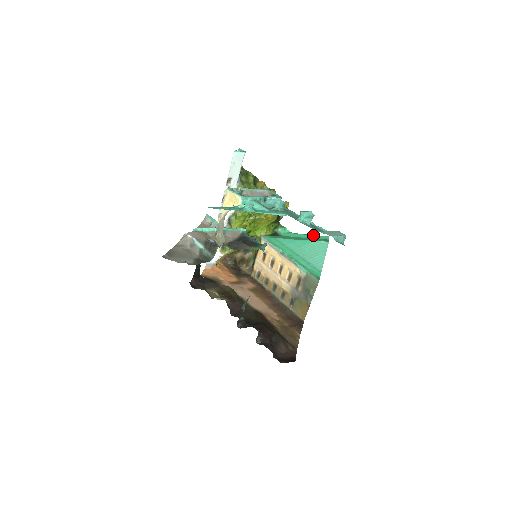
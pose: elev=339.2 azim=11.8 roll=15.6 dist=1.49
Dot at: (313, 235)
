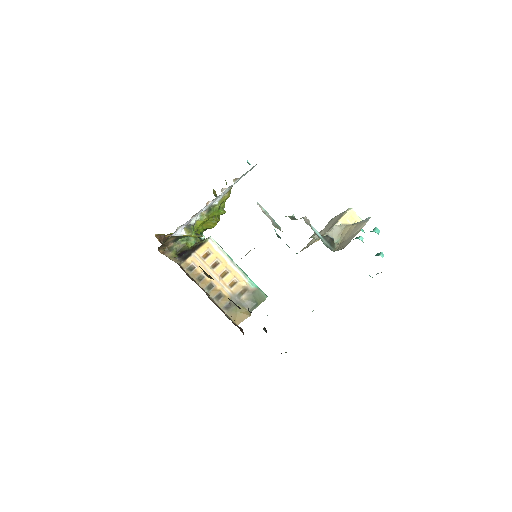
Dot at: occluded
